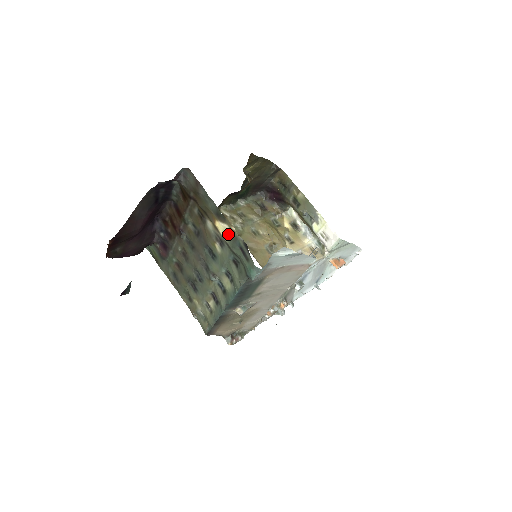
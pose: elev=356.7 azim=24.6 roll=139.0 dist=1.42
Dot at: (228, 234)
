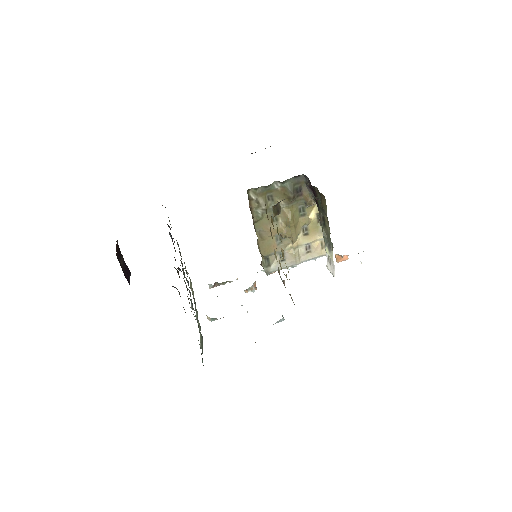
Dot at: occluded
